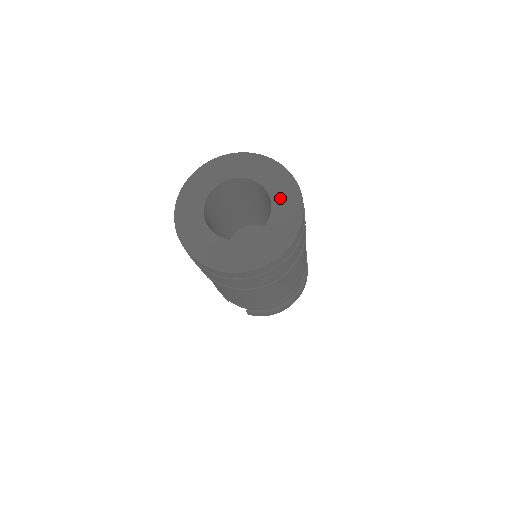
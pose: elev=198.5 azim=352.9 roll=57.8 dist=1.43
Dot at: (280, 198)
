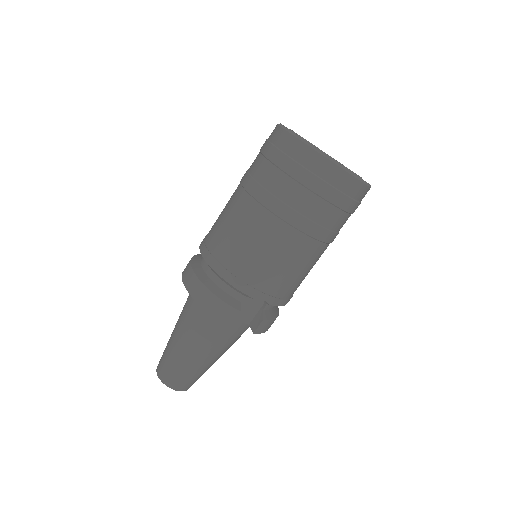
Dot at: occluded
